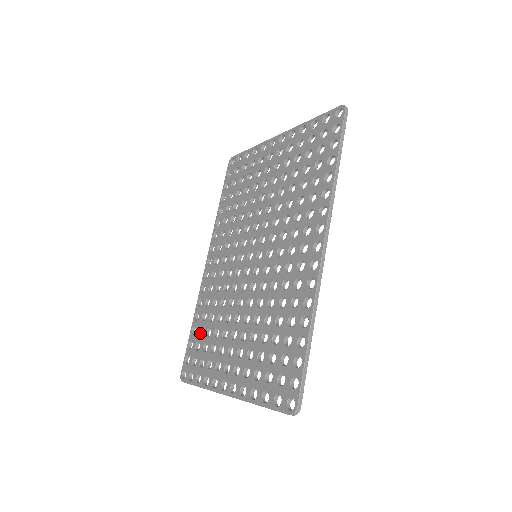
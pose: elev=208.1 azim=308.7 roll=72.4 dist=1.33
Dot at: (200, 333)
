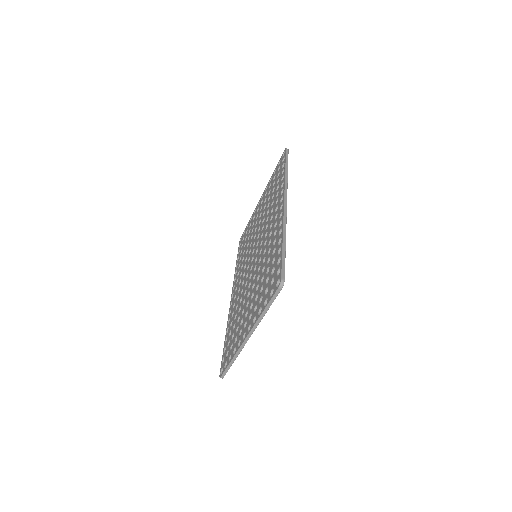
Dot at: occluded
